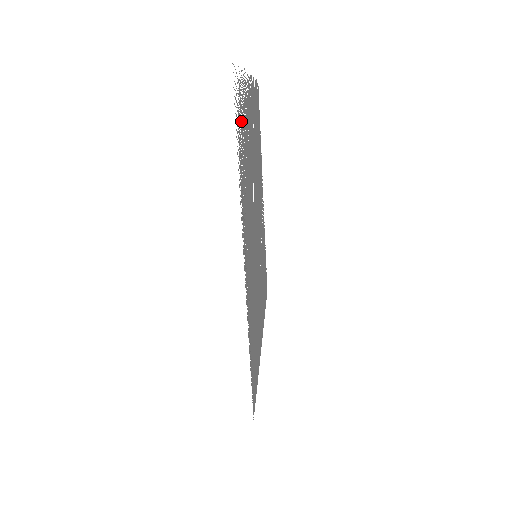
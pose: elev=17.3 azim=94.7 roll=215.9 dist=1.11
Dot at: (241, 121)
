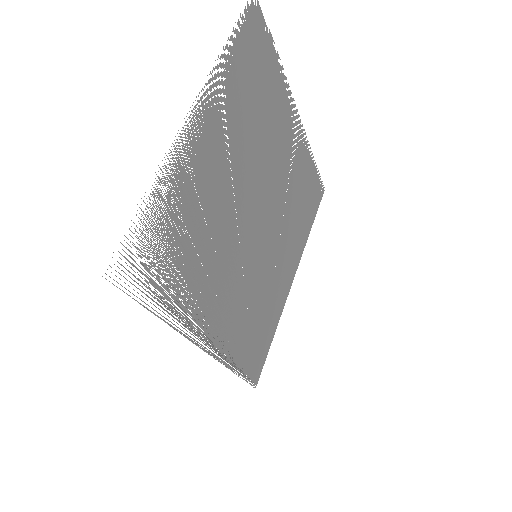
Dot at: (162, 249)
